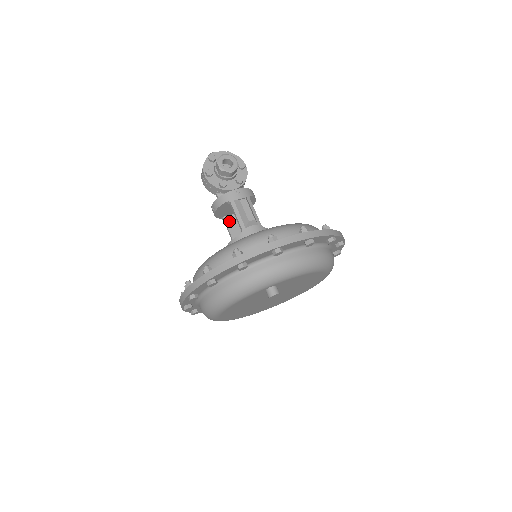
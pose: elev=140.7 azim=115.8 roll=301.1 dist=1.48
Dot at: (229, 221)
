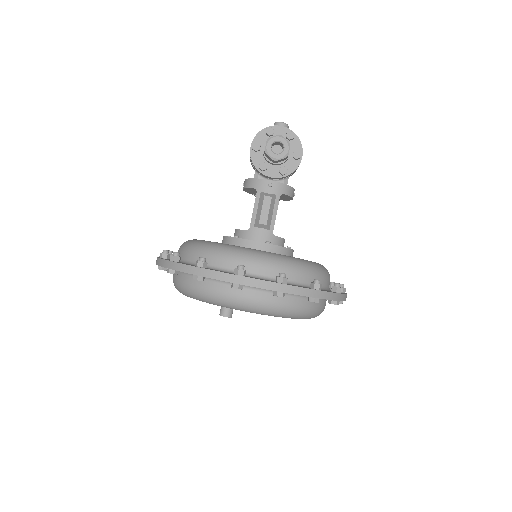
Dot at: occluded
